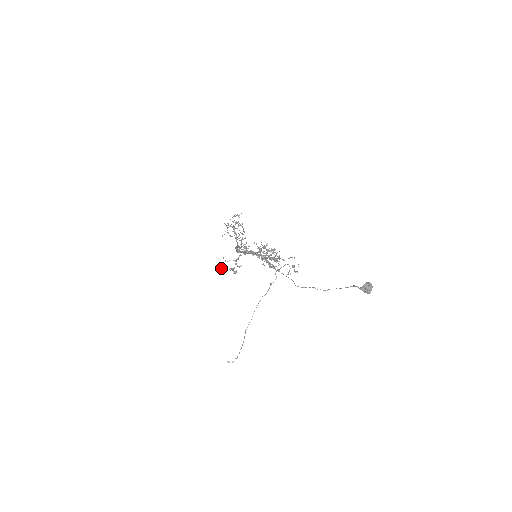
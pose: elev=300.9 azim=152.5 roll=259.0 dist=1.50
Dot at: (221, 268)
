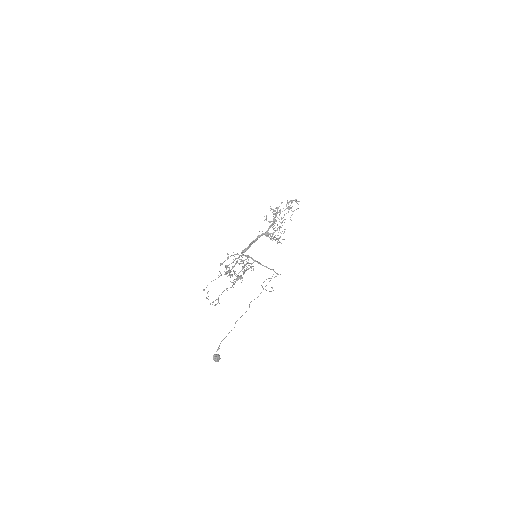
Dot at: (265, 235)
